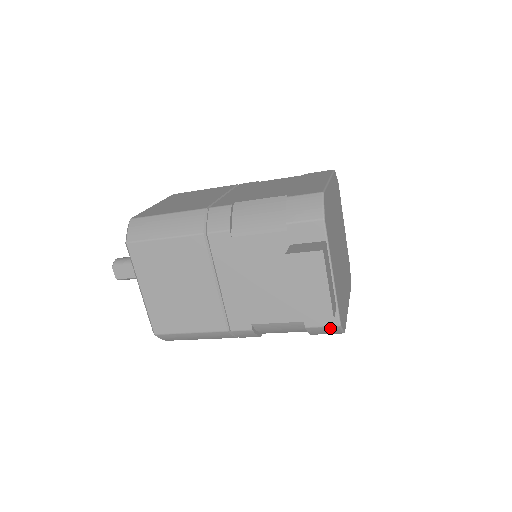
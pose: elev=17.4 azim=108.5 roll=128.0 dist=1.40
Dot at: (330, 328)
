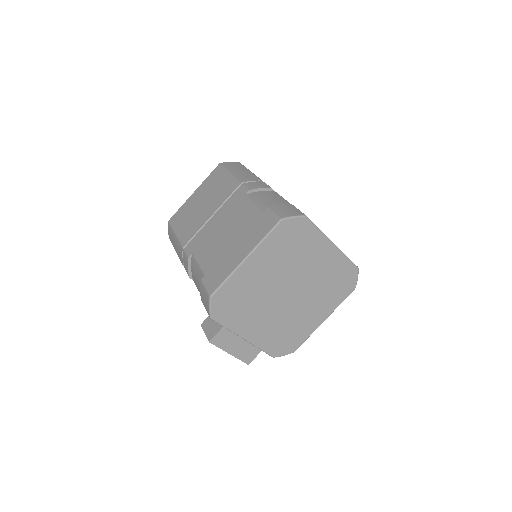
Dot at: occluded
